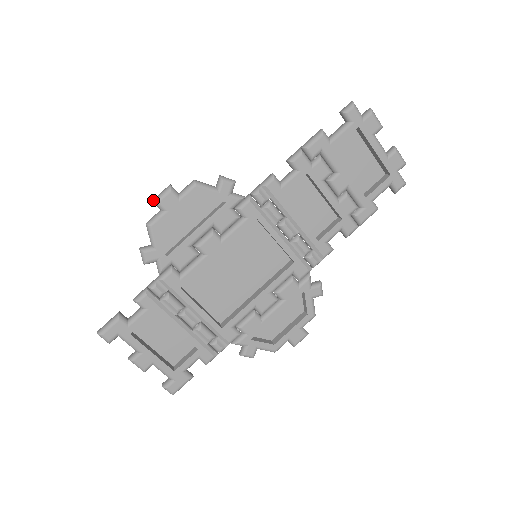
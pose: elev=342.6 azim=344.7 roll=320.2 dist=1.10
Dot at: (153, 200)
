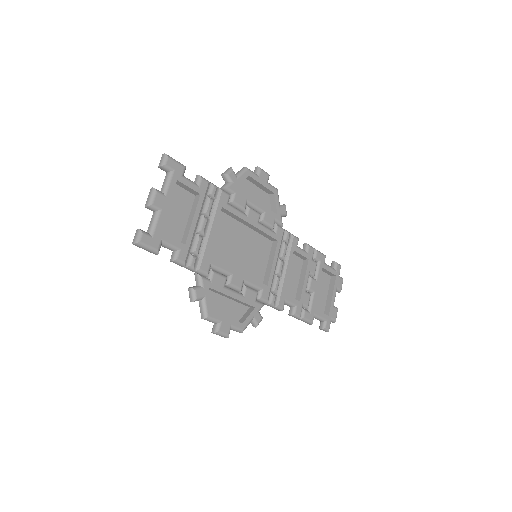
Dot at: occluded
